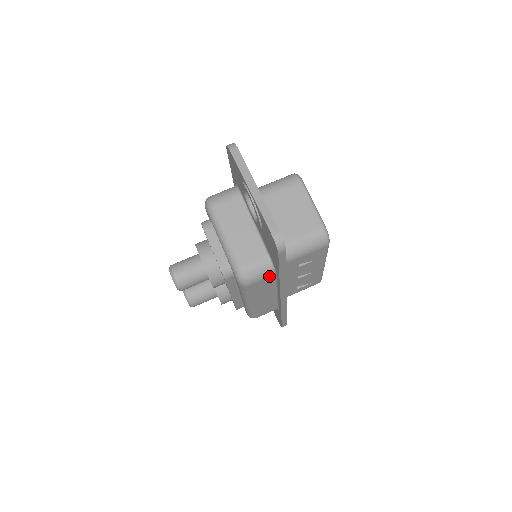
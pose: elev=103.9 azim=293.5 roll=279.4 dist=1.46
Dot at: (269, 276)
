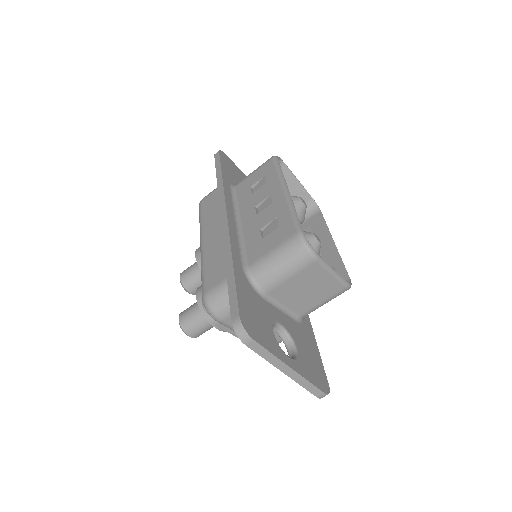
Dot at: occluded
